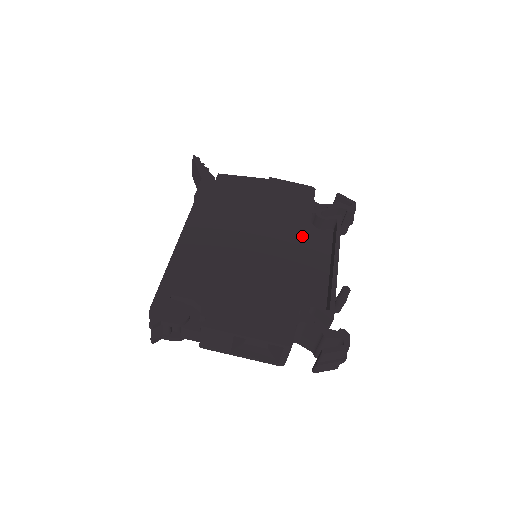
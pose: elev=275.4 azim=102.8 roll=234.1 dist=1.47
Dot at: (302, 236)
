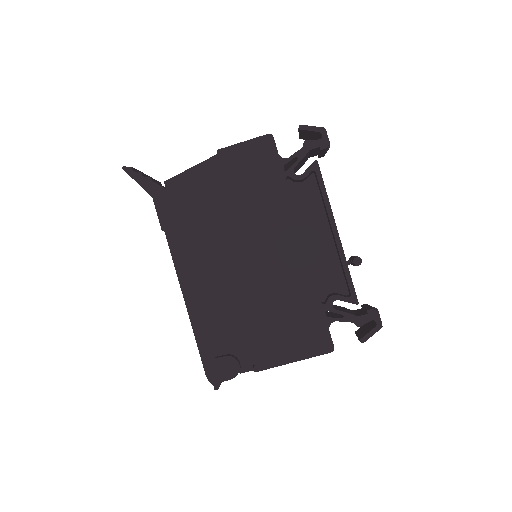
Dot at: (290, 219)
